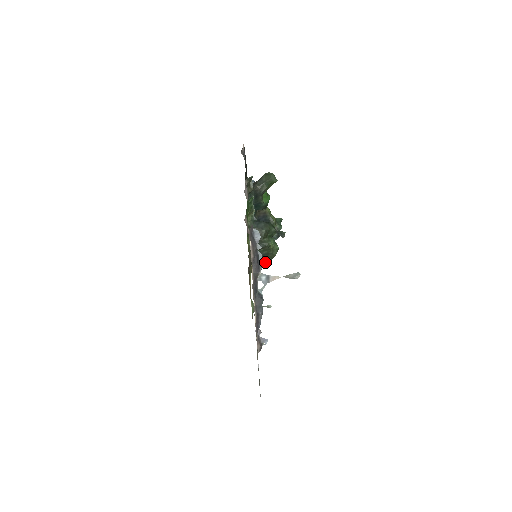
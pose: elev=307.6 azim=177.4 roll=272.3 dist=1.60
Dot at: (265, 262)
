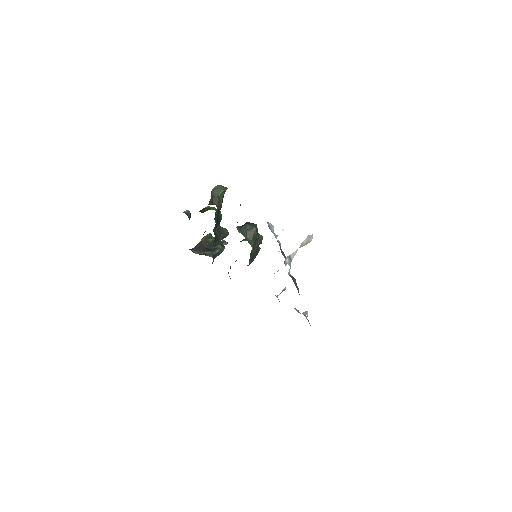
Dot at: occluded
